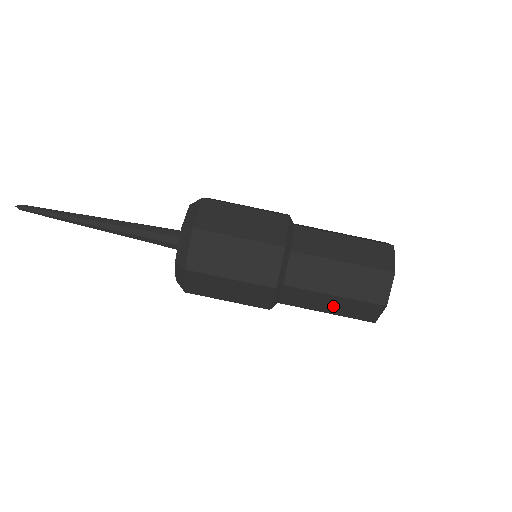
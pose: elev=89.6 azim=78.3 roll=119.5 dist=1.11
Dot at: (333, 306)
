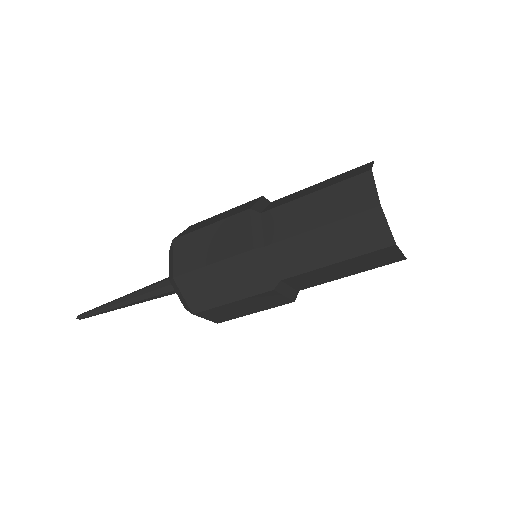
Dot at: (347, 269)
